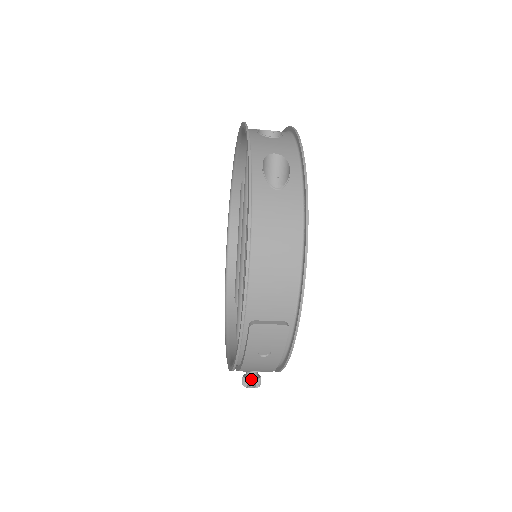
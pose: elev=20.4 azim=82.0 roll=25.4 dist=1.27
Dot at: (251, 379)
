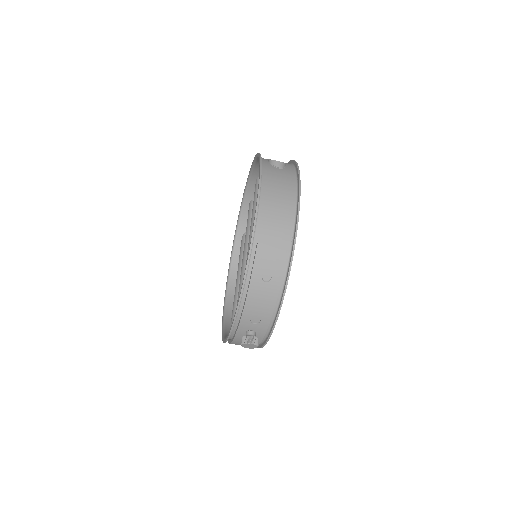
Dot at: (250, 335)
